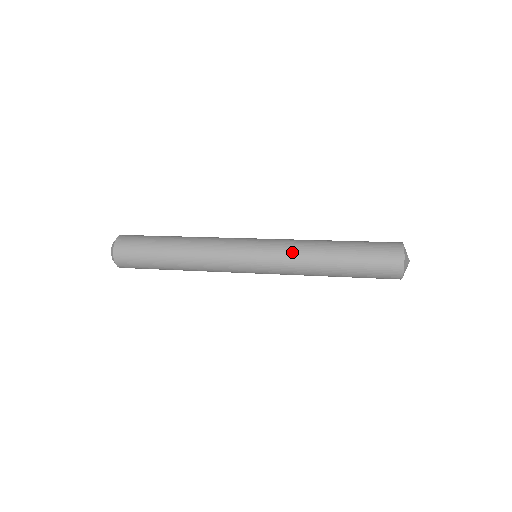
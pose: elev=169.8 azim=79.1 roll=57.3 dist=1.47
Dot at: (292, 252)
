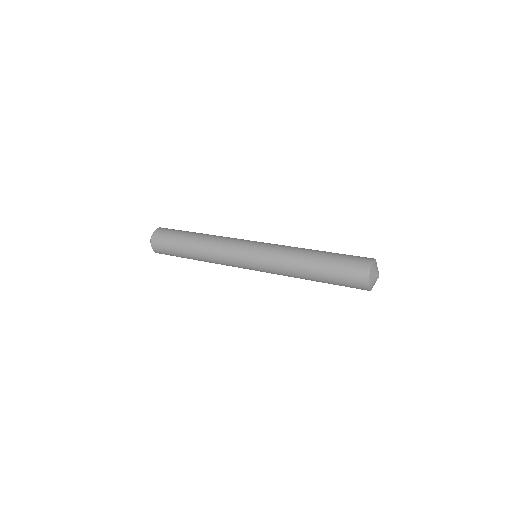
Dot at: (279, 268)
